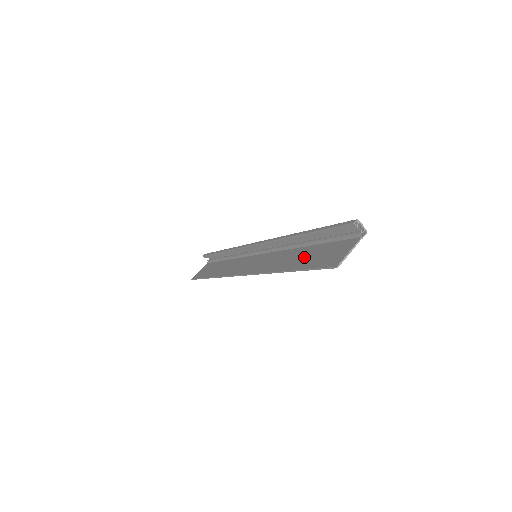
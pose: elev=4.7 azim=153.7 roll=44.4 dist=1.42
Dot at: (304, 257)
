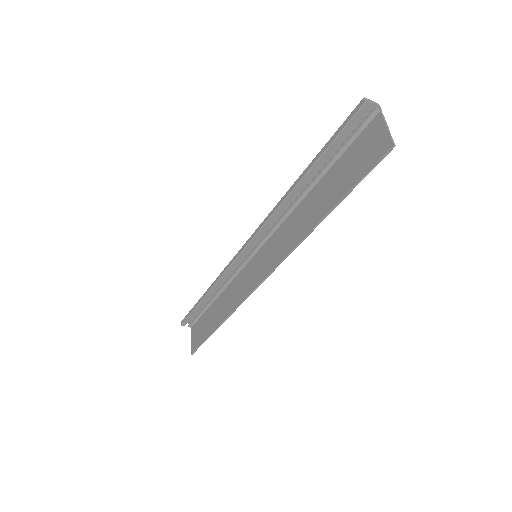
Dot at: (329, 190)
